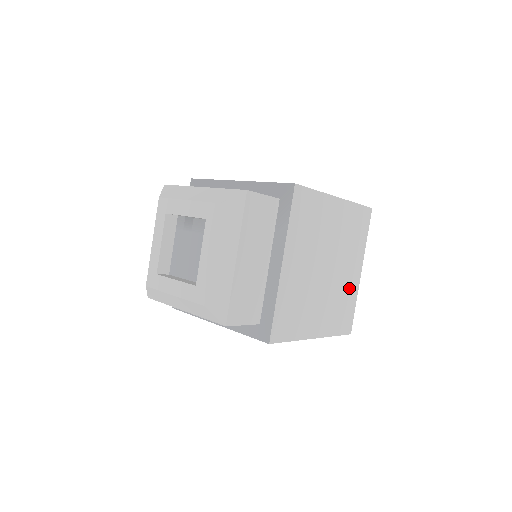
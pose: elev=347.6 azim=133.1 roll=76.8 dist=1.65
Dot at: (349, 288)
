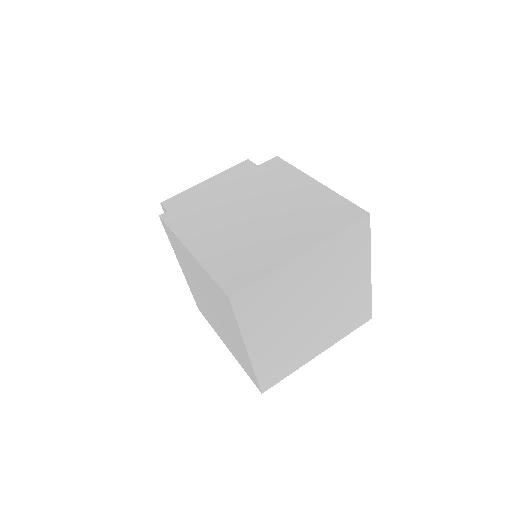
Dot at: (271, 252)
